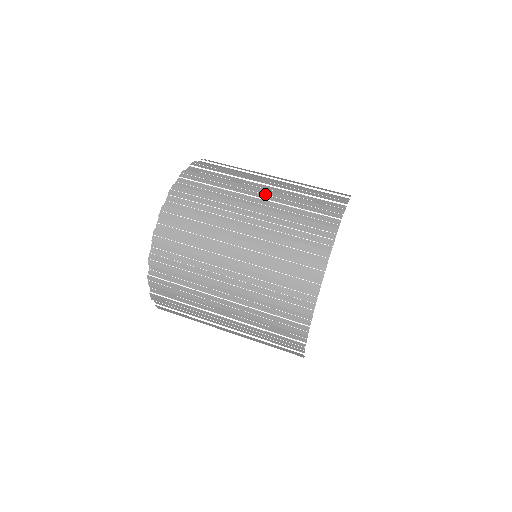
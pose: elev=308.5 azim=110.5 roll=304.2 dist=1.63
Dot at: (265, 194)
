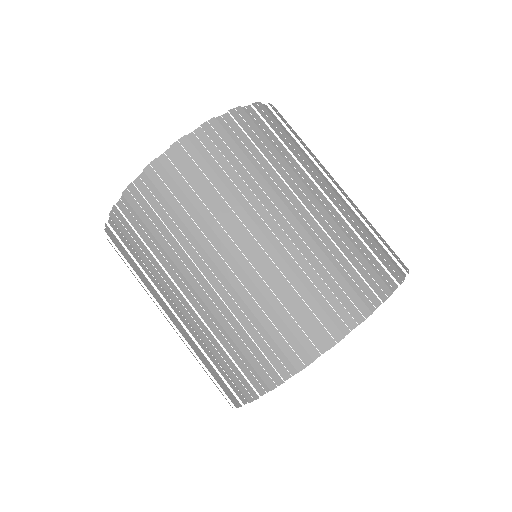
Dot at: (334, 196)
